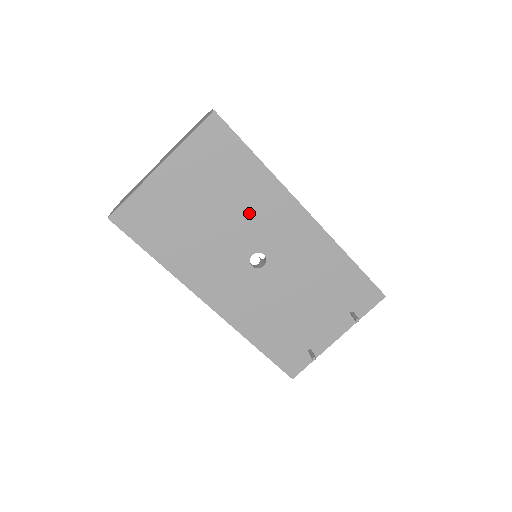
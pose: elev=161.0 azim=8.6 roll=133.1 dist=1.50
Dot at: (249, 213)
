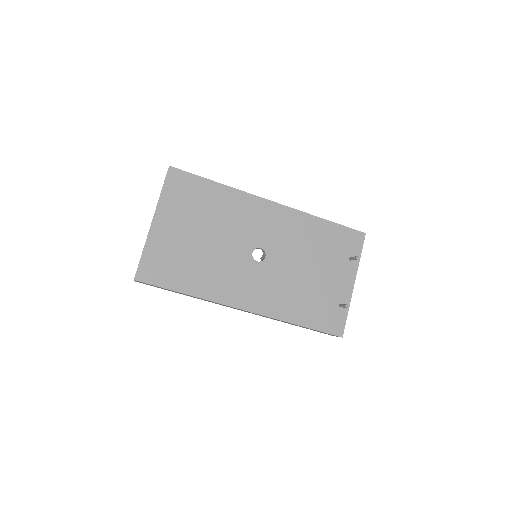
Dot at: (232, 223)
